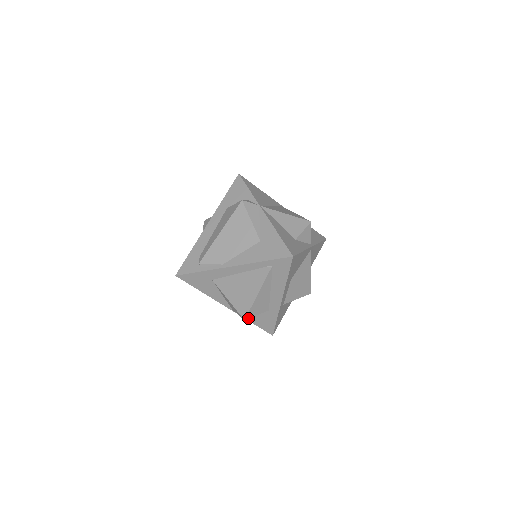
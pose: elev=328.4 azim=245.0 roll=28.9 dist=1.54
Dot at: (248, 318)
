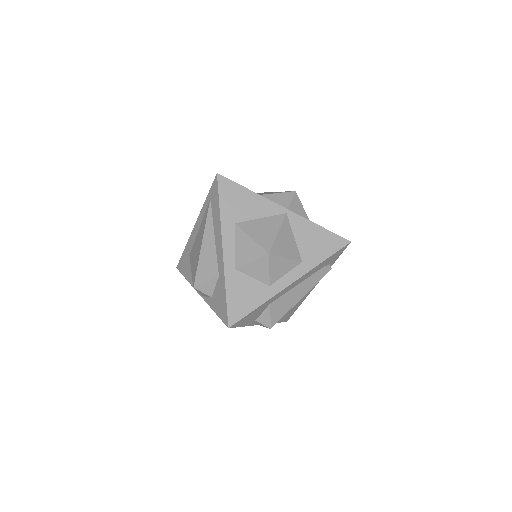
Dot at: (197, 285)
